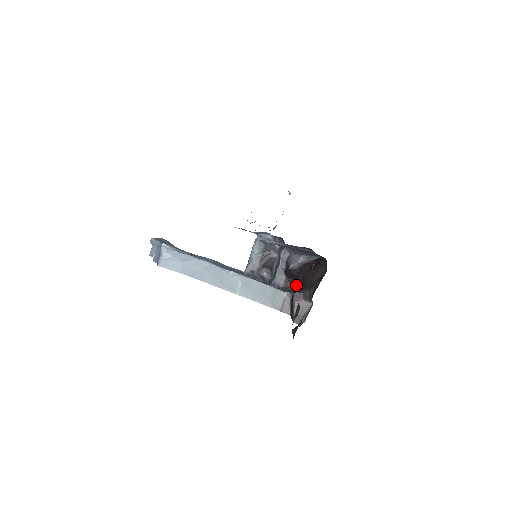
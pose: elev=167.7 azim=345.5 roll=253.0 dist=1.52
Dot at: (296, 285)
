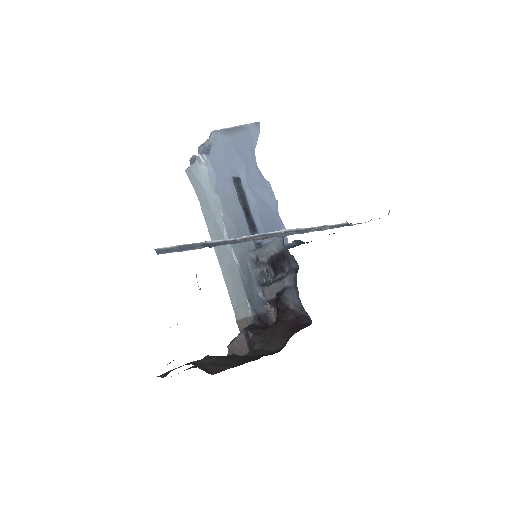
Dot at: occluded
